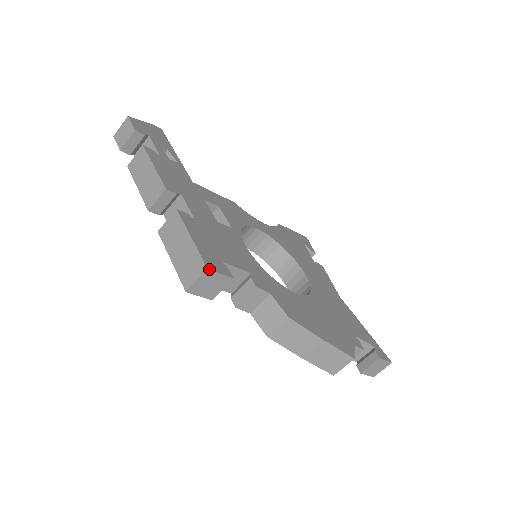
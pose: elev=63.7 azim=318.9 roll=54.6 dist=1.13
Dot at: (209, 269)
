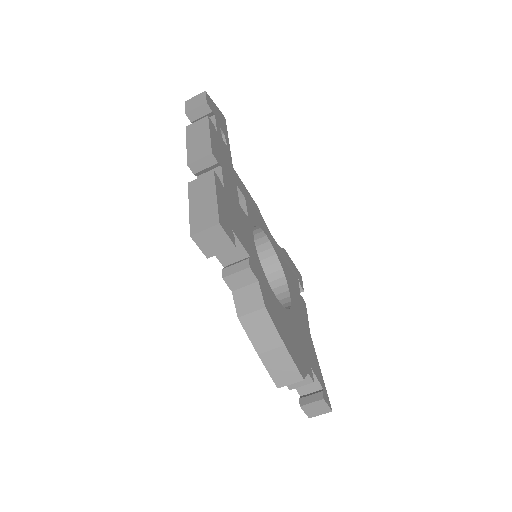
Dot at: (220, 225)
